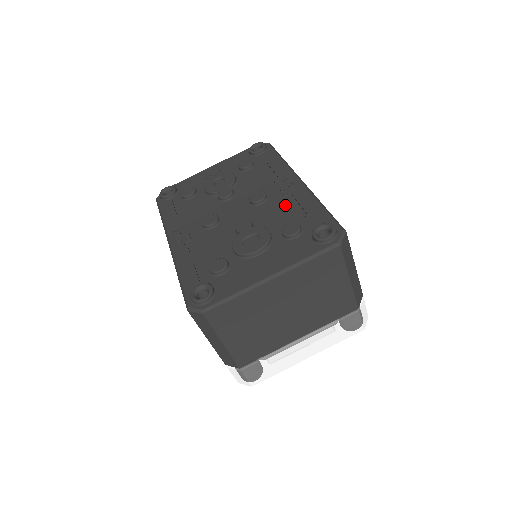
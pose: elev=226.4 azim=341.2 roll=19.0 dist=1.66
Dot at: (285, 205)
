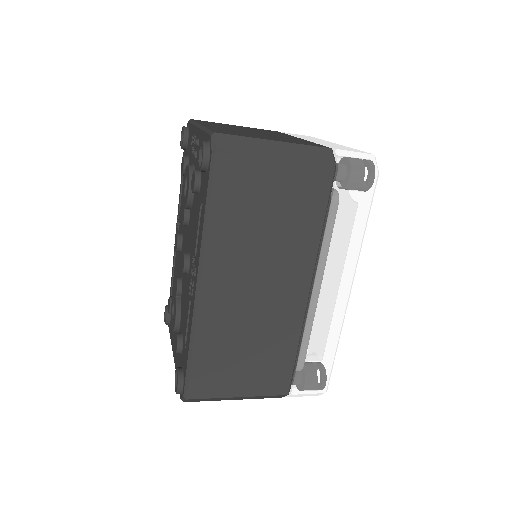
Dot at: (187, 305)
